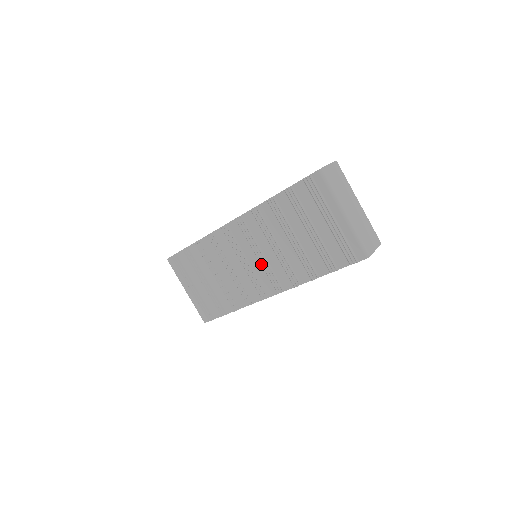
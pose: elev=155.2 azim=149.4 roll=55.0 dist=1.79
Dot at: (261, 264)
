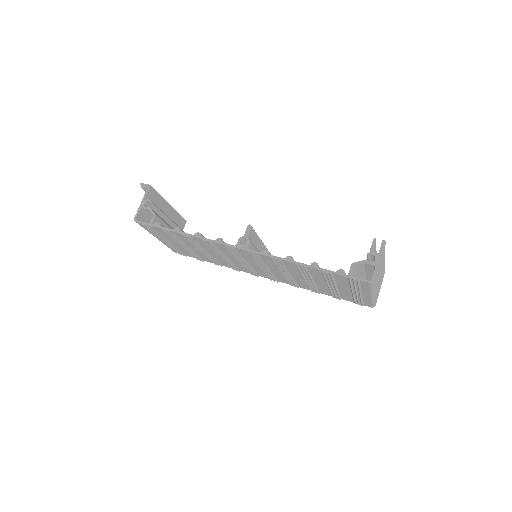
Dot at: occluded
